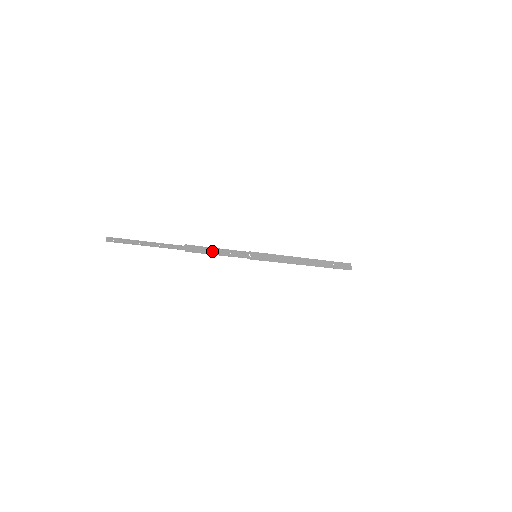
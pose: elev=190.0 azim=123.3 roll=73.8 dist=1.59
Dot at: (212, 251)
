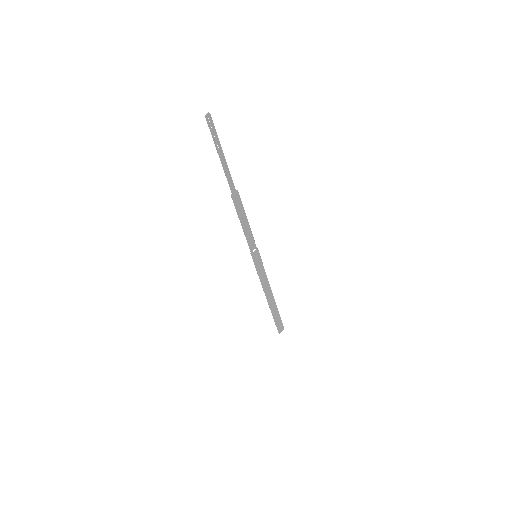
Dot at: (243, 218)
